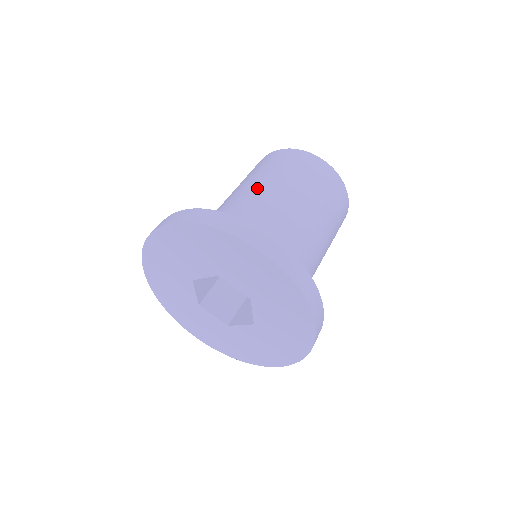
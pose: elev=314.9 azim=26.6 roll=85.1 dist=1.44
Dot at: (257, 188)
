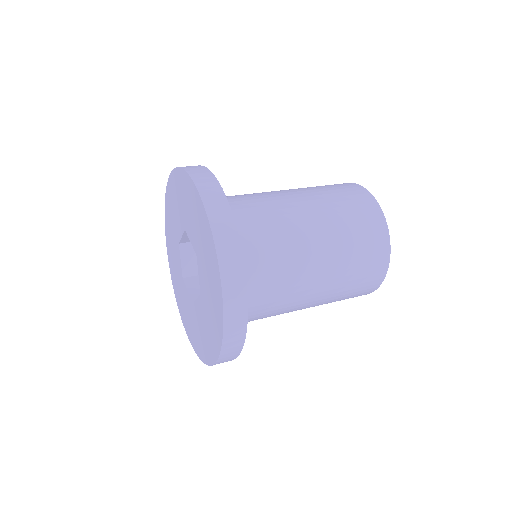
Dot at: (307, 218)
